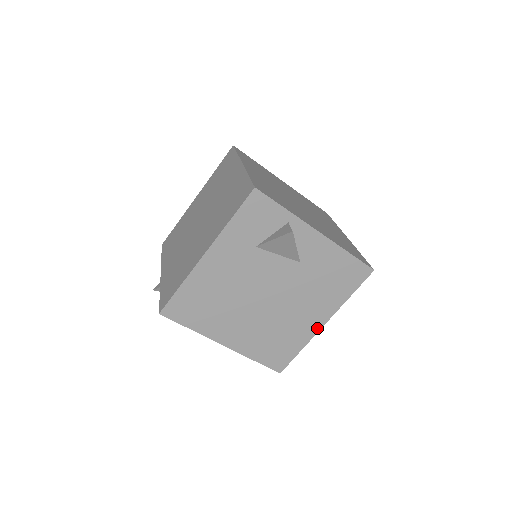
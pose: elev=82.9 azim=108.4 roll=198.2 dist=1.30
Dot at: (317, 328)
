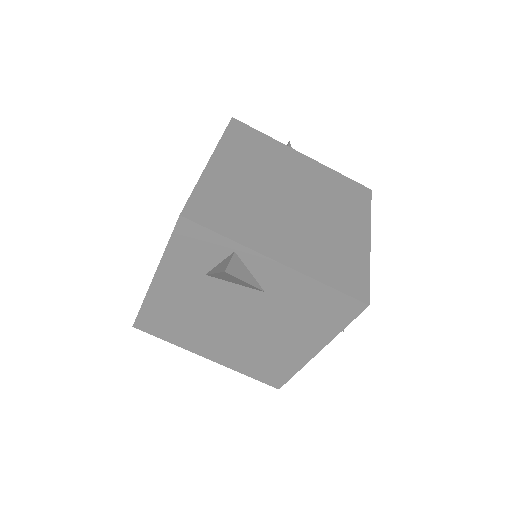
Dot at: (309, 356)
